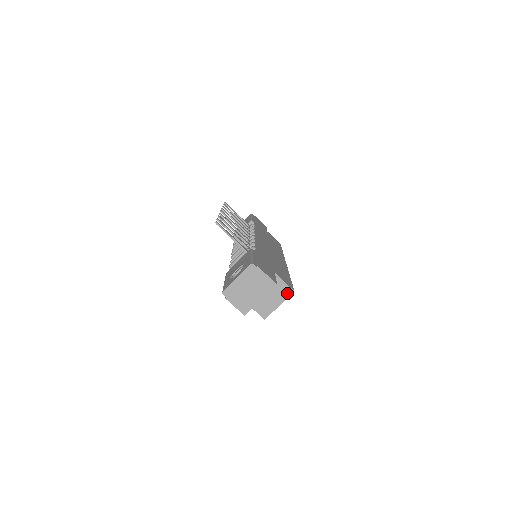
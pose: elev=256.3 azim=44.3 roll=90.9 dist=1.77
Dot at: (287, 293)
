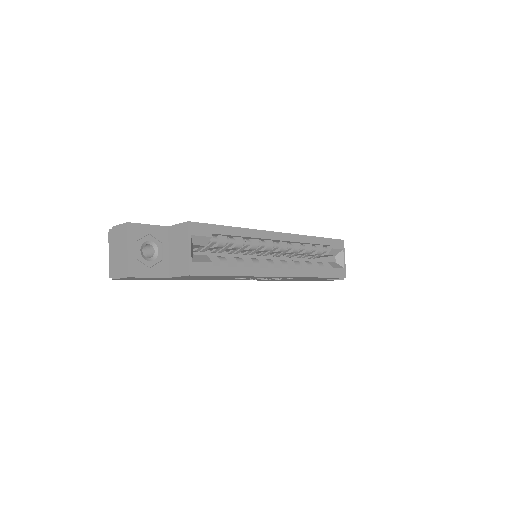
Dot at: (185, 230)
